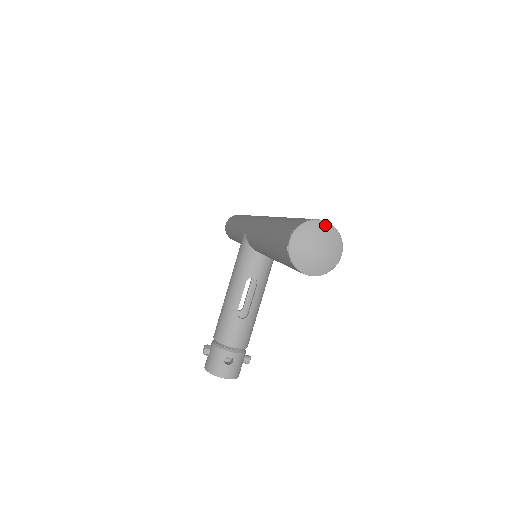
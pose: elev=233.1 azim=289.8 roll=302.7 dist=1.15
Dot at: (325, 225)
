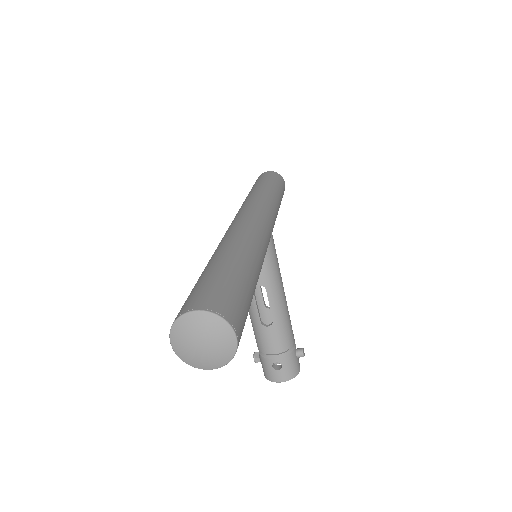
Dot at: (197, 316)
